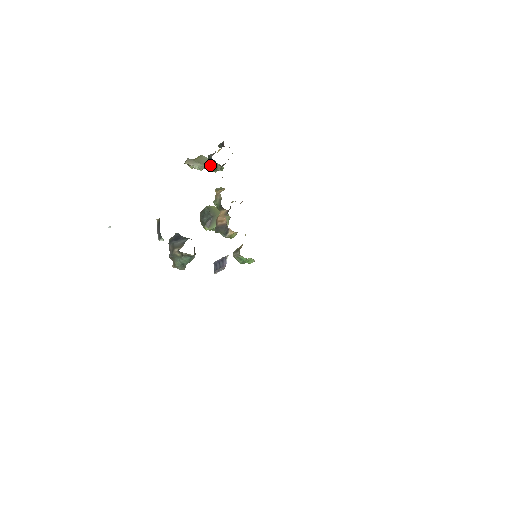
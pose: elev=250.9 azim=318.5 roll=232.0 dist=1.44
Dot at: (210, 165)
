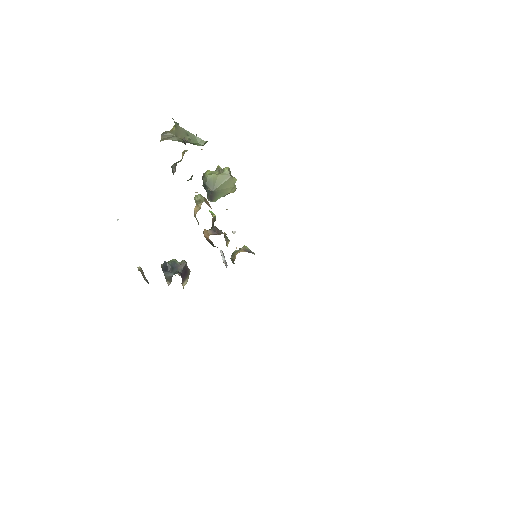
Dot at: occluded
